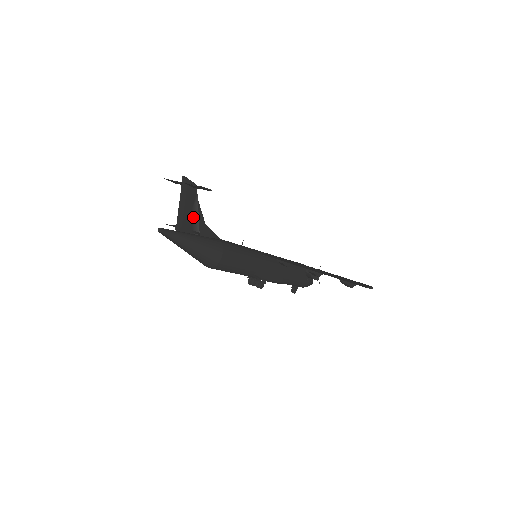
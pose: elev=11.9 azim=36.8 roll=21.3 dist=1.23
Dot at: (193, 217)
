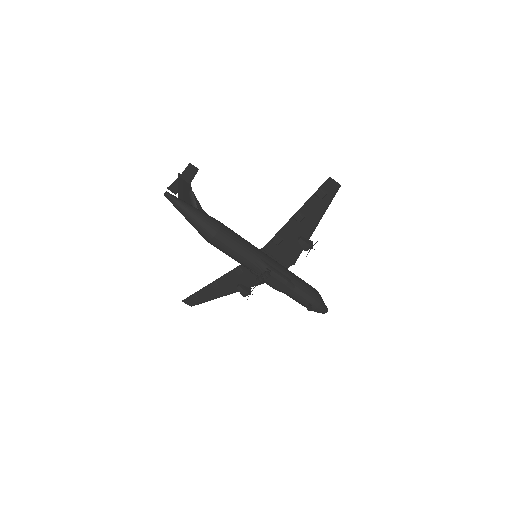
Dot at: (191, 199)
